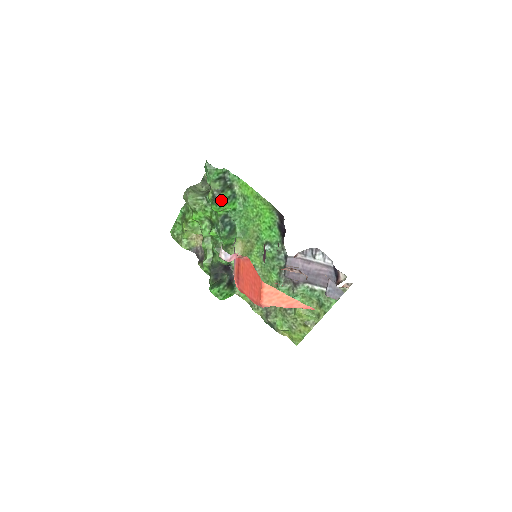
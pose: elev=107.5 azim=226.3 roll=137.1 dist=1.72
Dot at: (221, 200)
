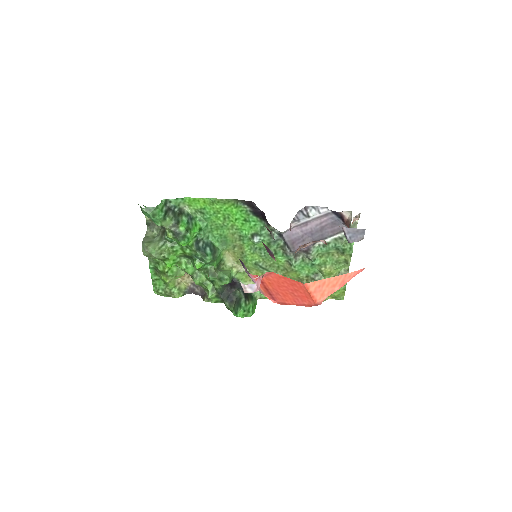
Dot at: (183, 231)
